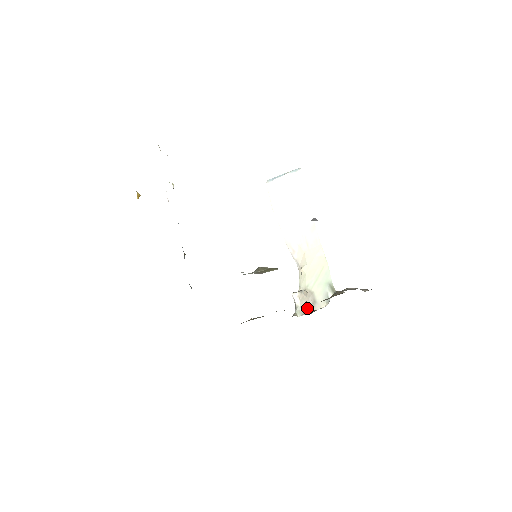
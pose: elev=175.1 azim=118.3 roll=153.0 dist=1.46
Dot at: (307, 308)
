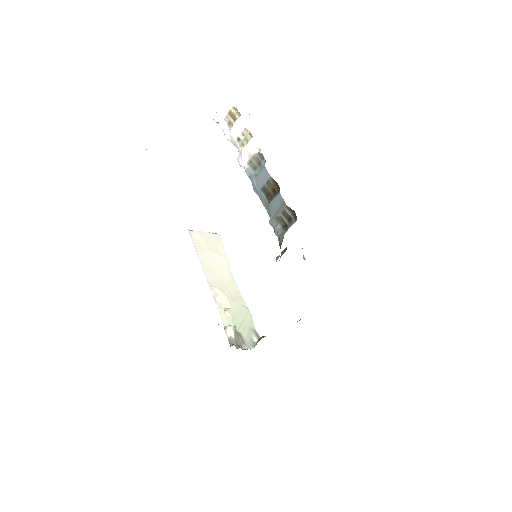
Dot at: (238, 345)
